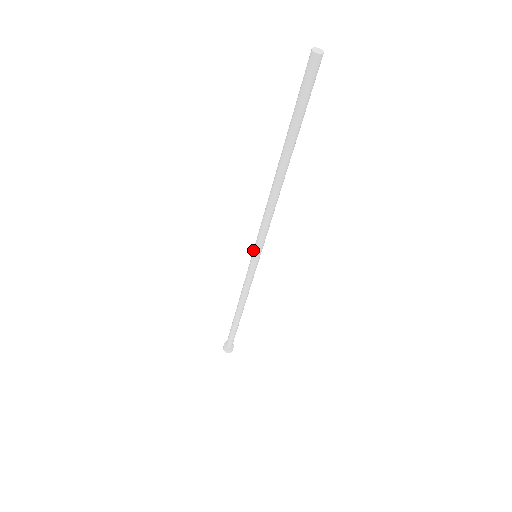
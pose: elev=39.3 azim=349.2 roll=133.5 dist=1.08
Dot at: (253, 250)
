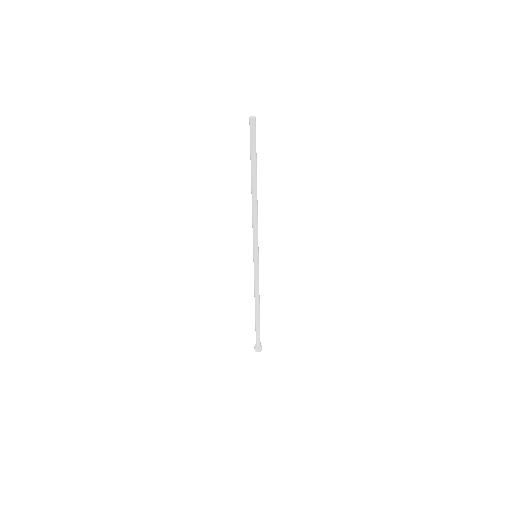
Dot at: (253, 251)
